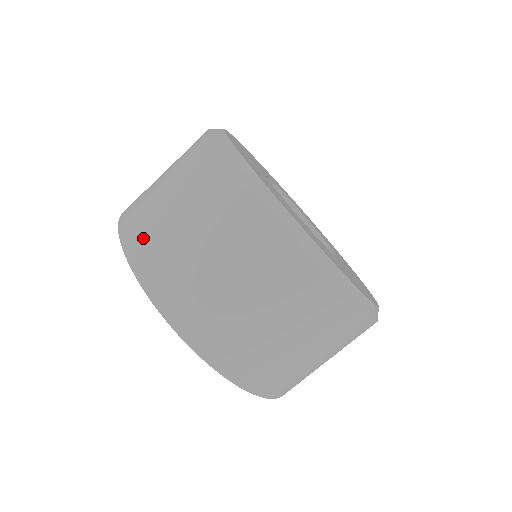
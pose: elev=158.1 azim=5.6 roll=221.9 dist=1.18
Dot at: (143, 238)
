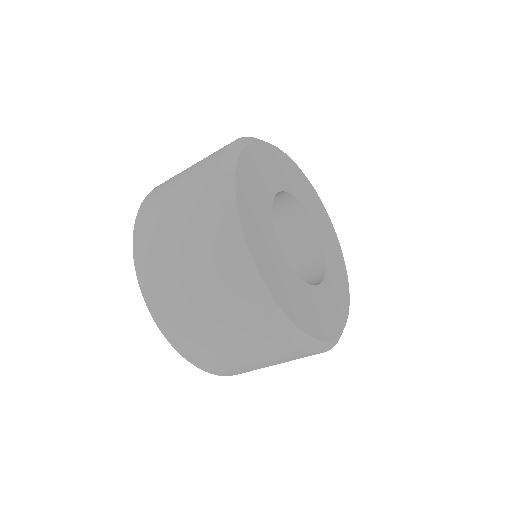
Dot at: (157, 192)
